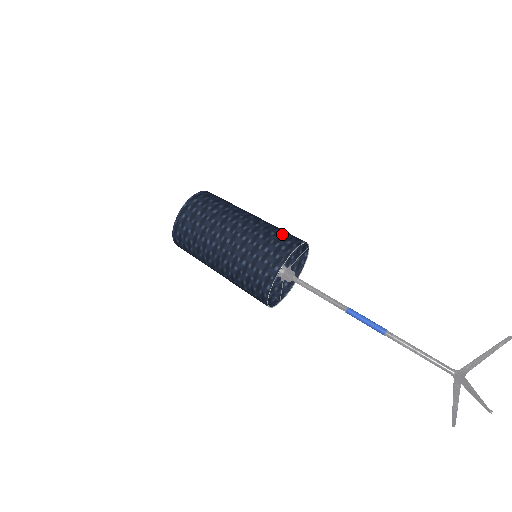
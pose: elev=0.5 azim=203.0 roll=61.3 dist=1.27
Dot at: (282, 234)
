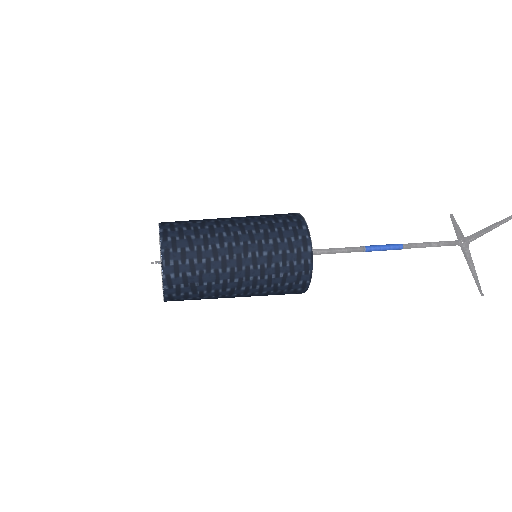
Dot at: occluded
